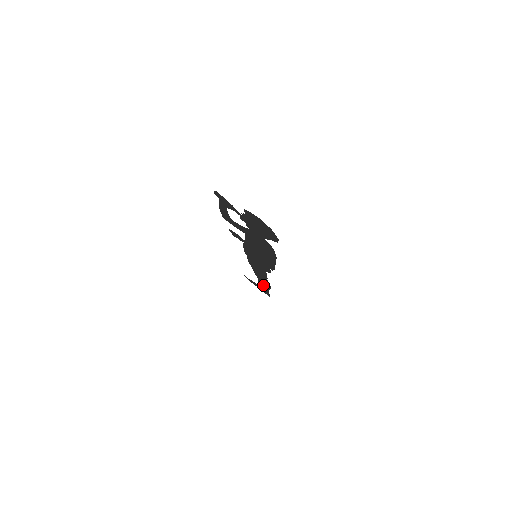
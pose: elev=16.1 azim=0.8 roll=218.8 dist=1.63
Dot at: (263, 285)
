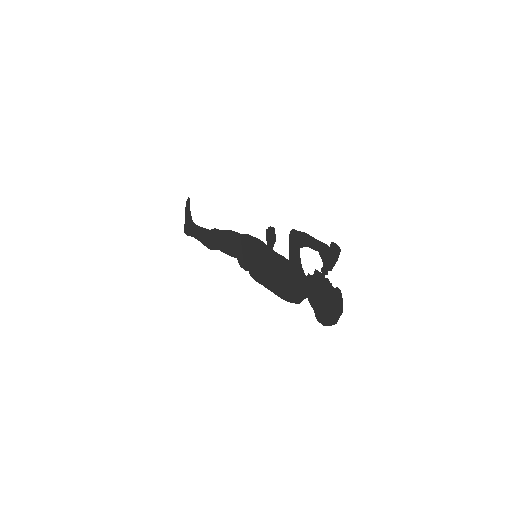
Dot at: (200, 233)
